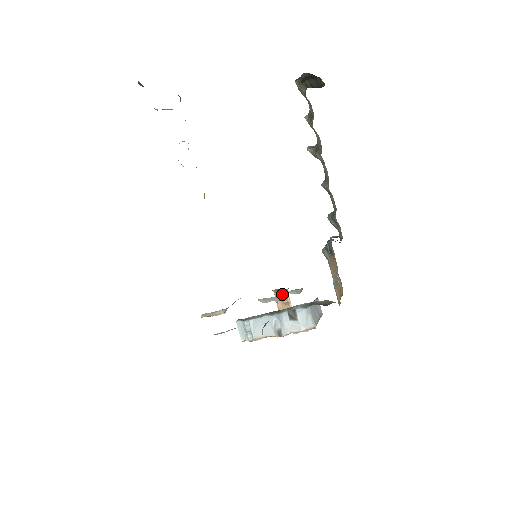
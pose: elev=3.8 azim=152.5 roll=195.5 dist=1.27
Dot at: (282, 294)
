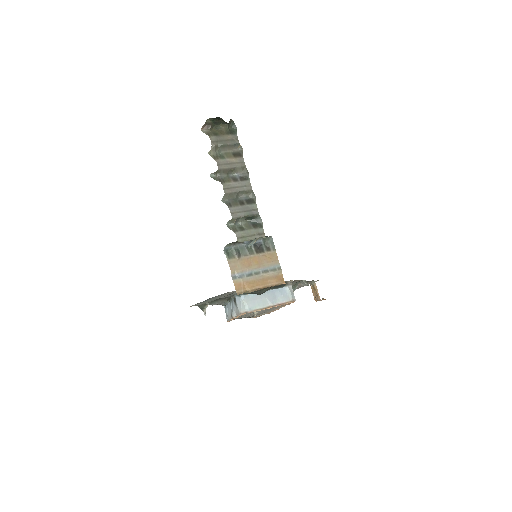
Dot at: (312, 286)
